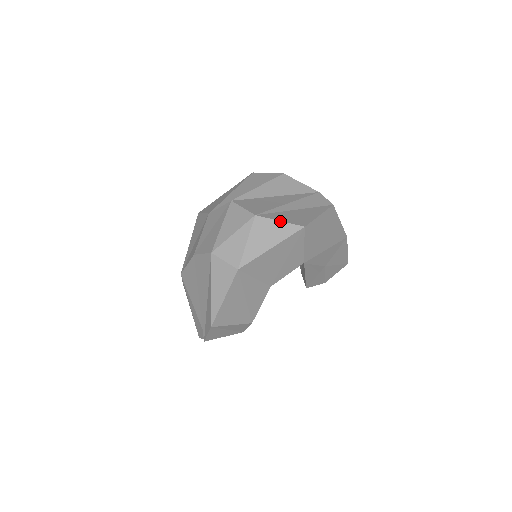
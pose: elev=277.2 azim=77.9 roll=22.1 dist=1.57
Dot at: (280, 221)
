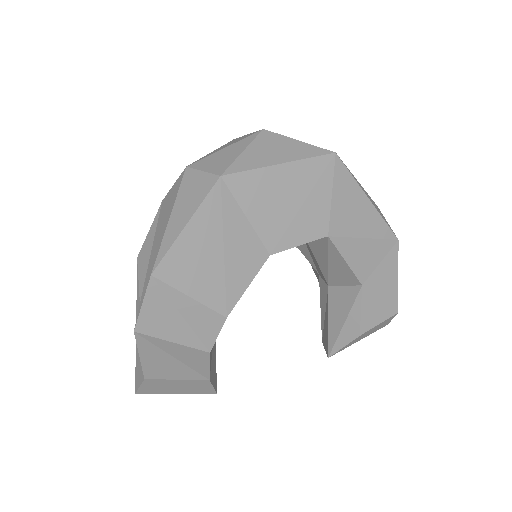
Dot at: (299, 141)
